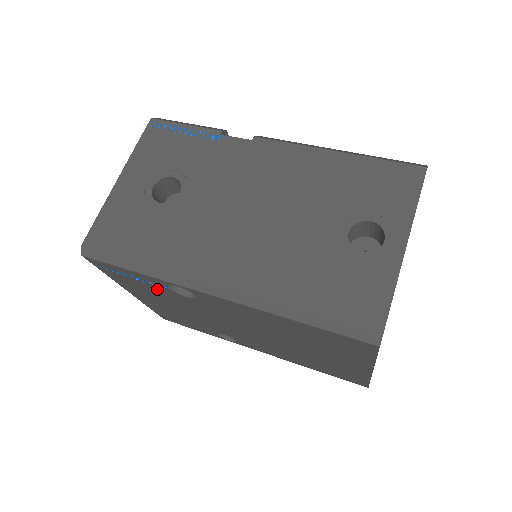
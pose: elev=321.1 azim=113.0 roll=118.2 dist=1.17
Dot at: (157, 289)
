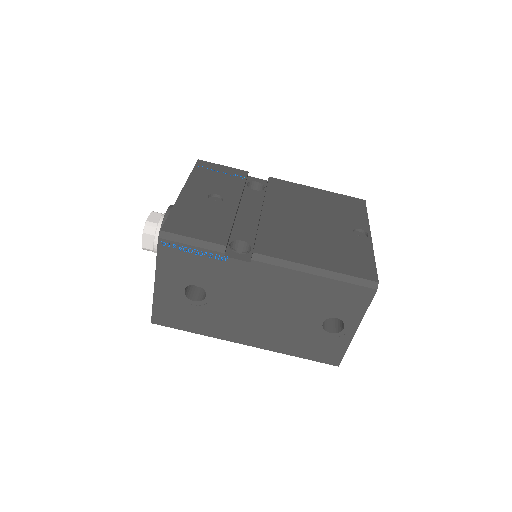
Dot at: occluded
